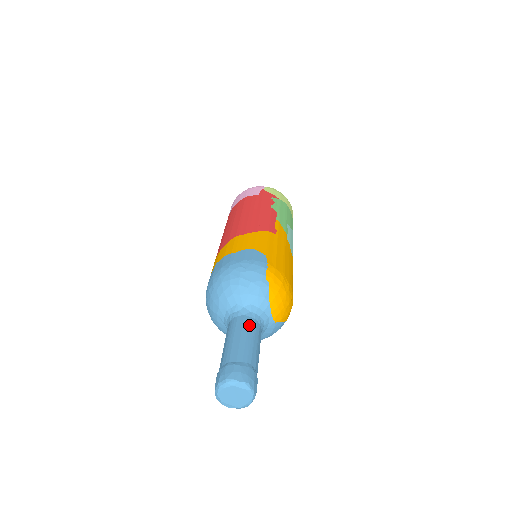
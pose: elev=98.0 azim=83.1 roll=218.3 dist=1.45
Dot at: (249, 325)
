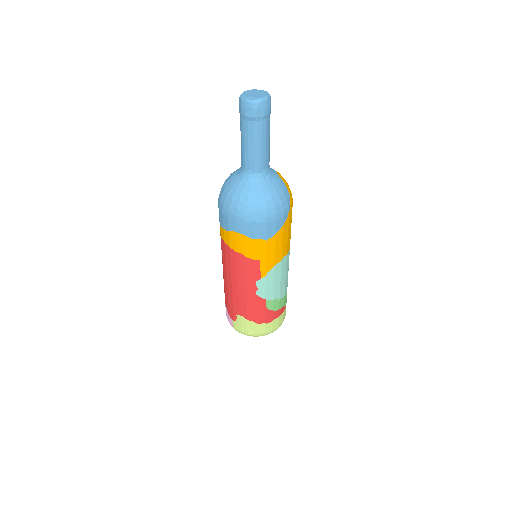
Dot at: occluded
